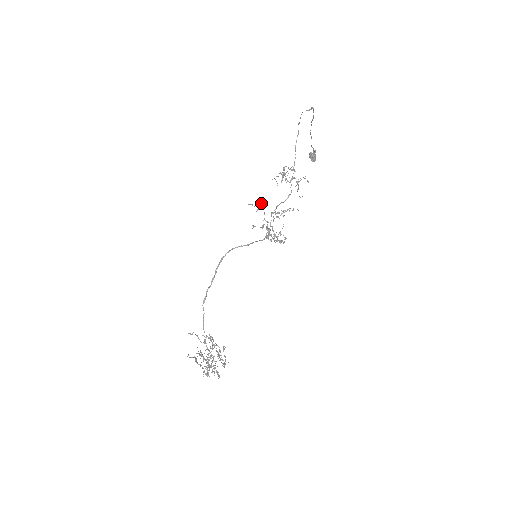
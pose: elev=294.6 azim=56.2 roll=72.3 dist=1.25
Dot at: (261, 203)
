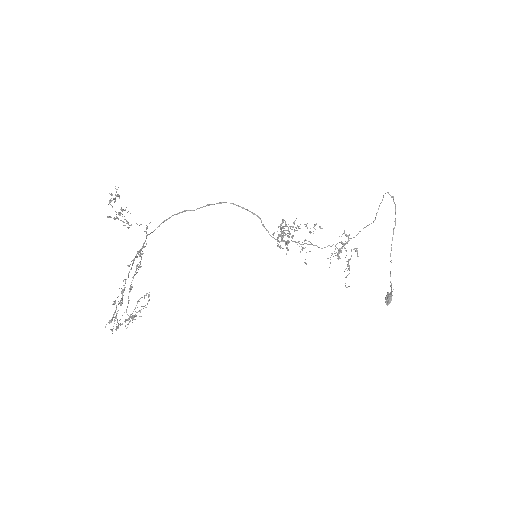
Dot at: (295, 220)
